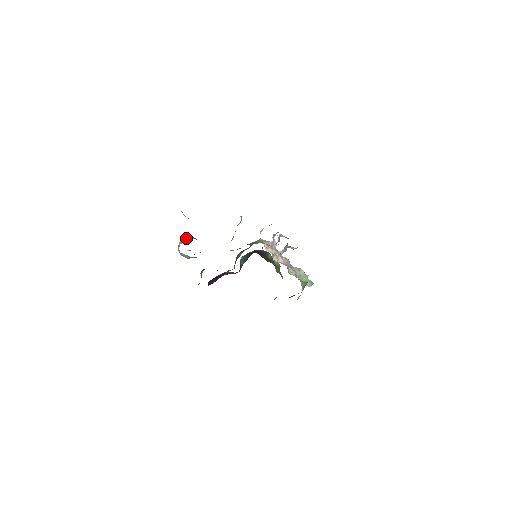
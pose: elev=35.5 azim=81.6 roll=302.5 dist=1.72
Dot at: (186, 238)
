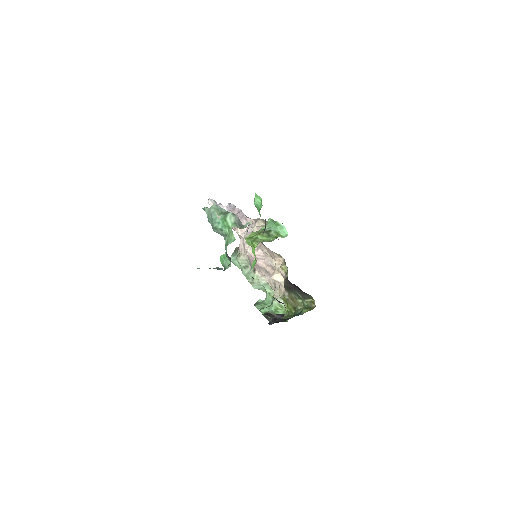
Dot at: (237, 220)
